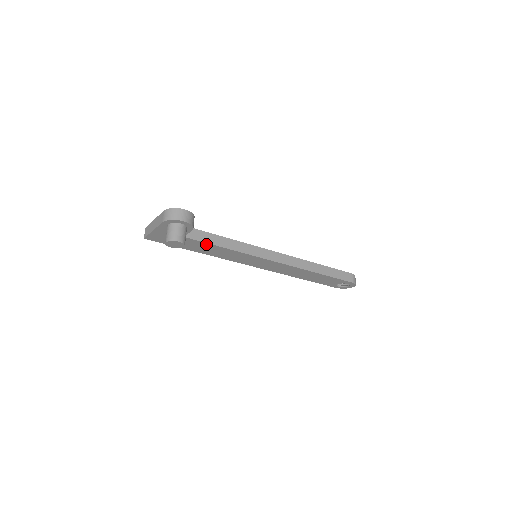
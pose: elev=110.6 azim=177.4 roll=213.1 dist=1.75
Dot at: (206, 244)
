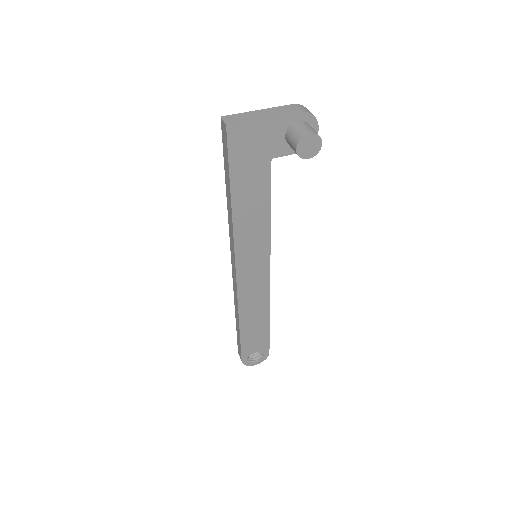
Dot at: (266, 192)
